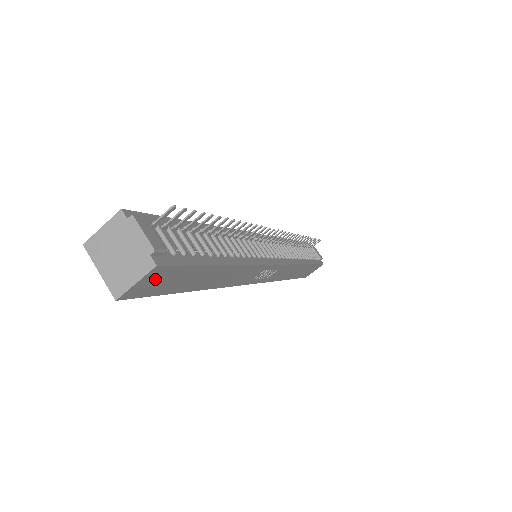
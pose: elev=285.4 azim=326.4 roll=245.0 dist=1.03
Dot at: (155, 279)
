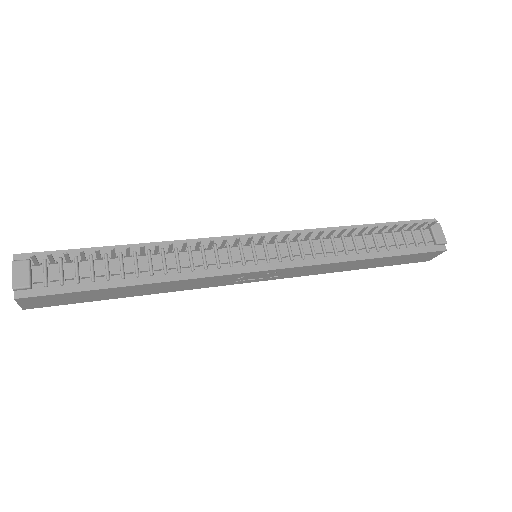
Dot at: (38, 301)
